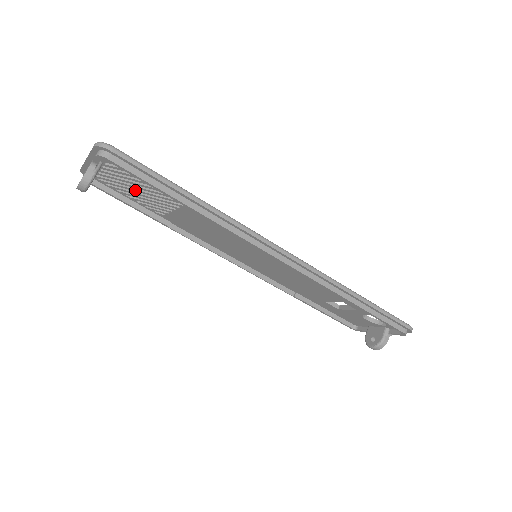
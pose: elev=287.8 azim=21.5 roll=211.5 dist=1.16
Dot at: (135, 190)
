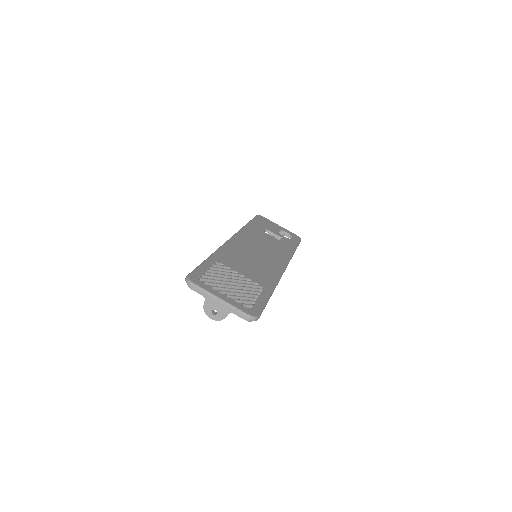
Dot at: occluded
